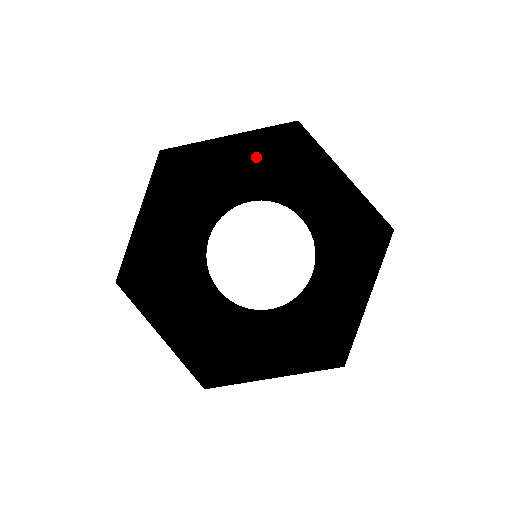
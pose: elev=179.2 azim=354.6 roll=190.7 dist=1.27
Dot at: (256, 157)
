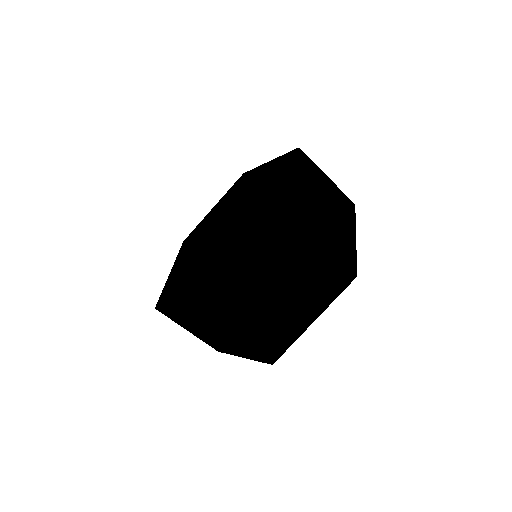
Dot at: (226, 200)
